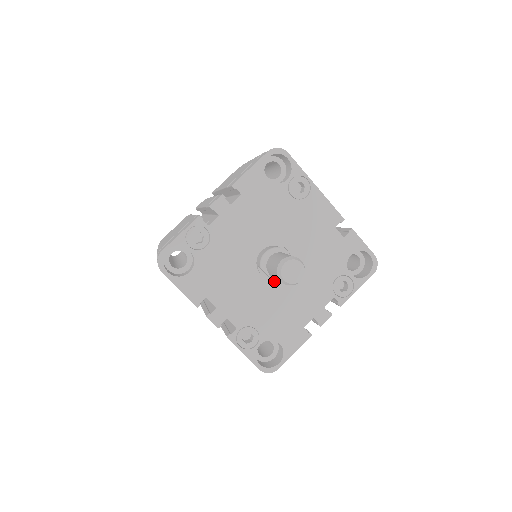
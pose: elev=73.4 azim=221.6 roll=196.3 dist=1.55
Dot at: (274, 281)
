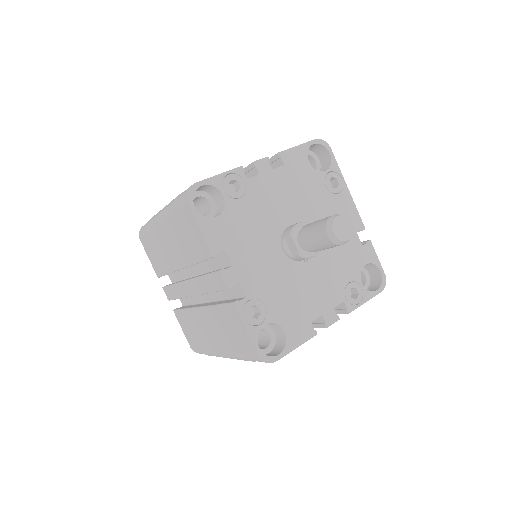
Dot at: (299, 255)
